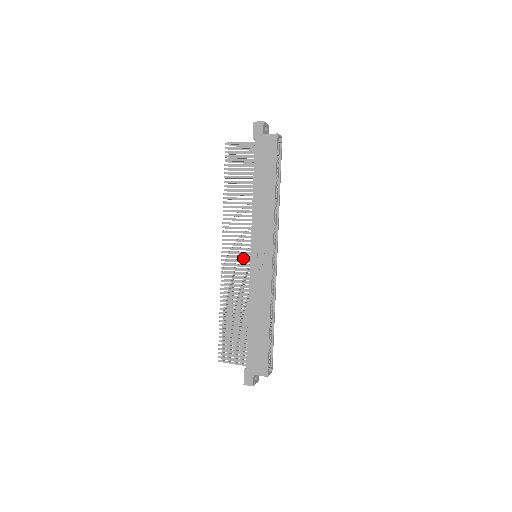
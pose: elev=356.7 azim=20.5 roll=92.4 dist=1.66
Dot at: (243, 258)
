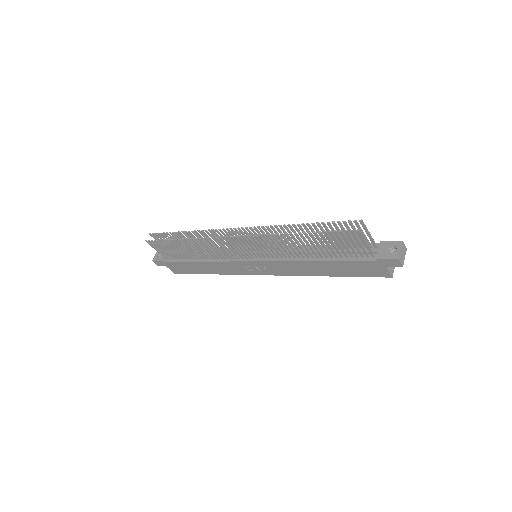
Dot at: (245, 253)
